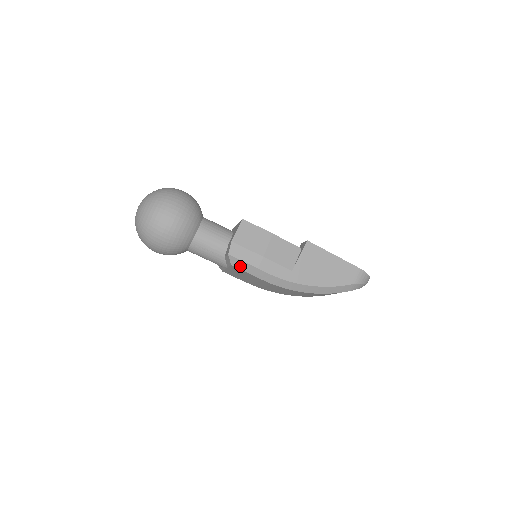
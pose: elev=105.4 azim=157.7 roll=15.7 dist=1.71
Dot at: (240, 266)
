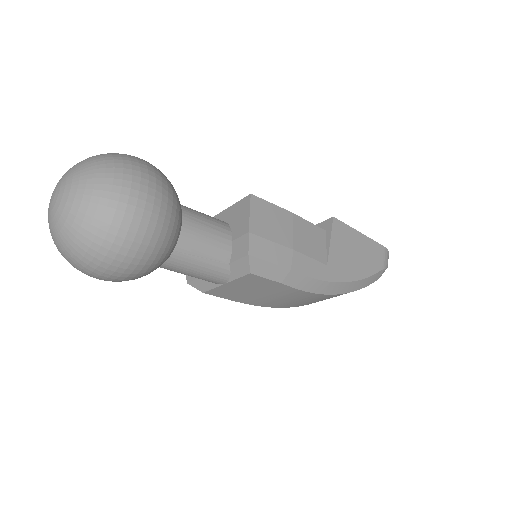
Dot at: (264, 272)
